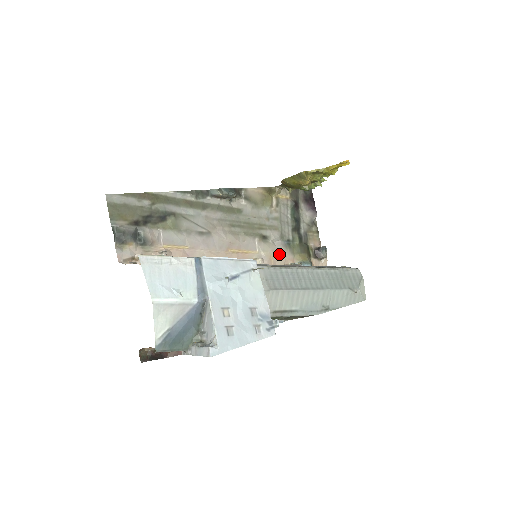
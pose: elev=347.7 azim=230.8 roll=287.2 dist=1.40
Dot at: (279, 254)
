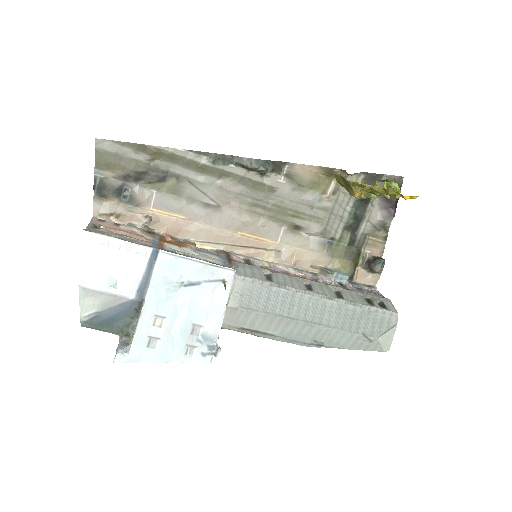
Dot at: (309, 252)
